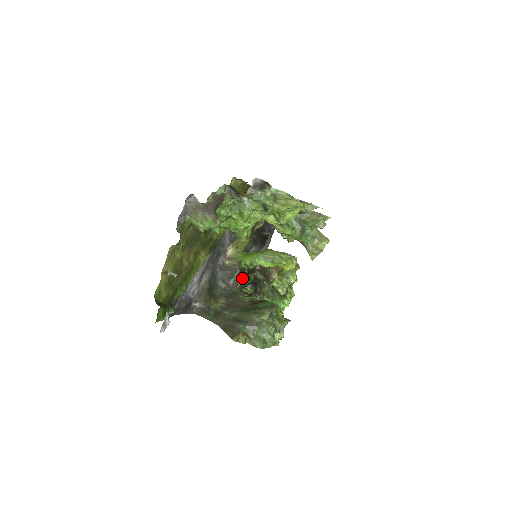
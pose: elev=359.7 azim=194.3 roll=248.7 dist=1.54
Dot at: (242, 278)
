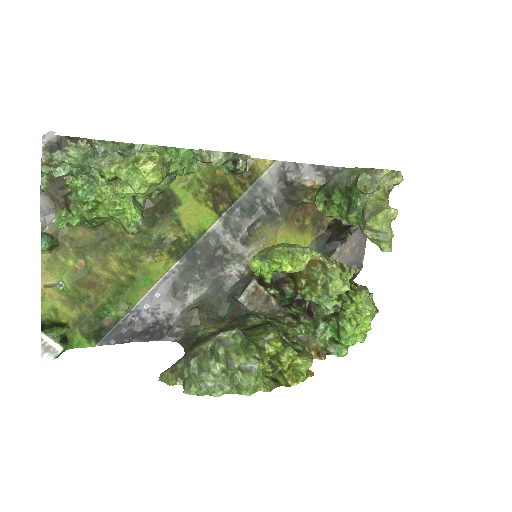
Dot at: (272, 292)
